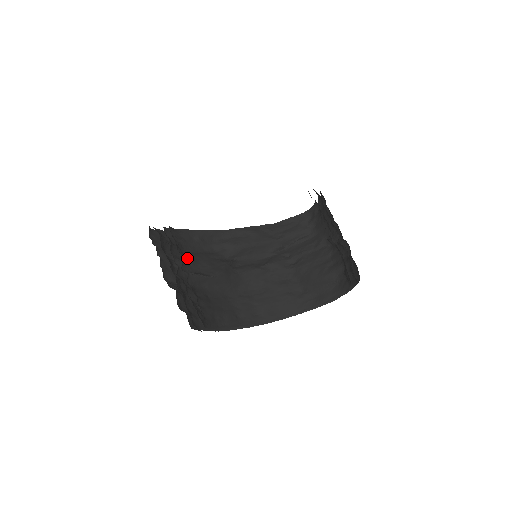
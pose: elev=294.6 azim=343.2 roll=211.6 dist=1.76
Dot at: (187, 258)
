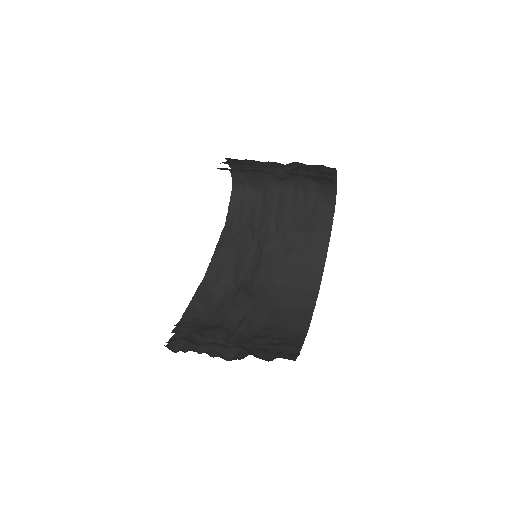
Dot at: (218, 326)
